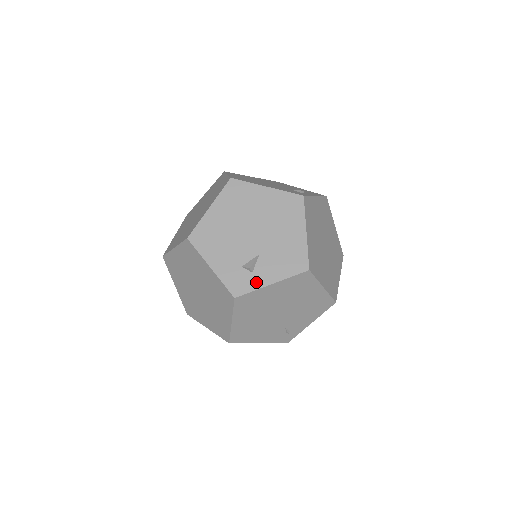
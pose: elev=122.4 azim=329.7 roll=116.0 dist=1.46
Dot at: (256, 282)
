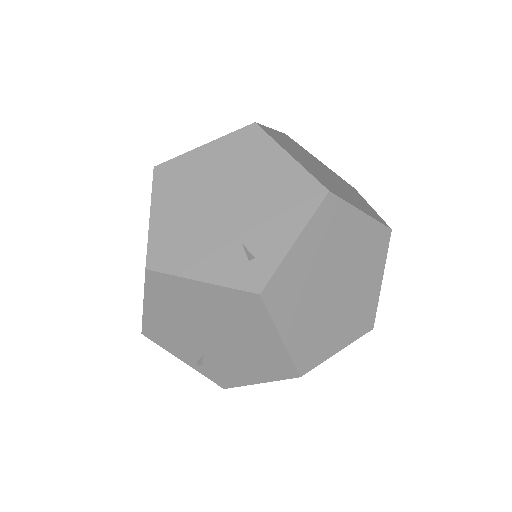
Dot at: occluded
